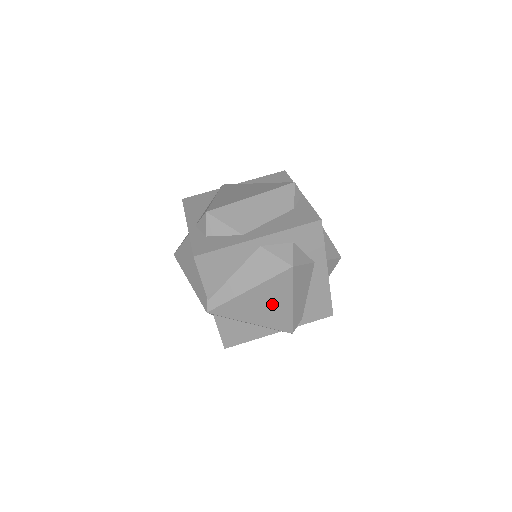
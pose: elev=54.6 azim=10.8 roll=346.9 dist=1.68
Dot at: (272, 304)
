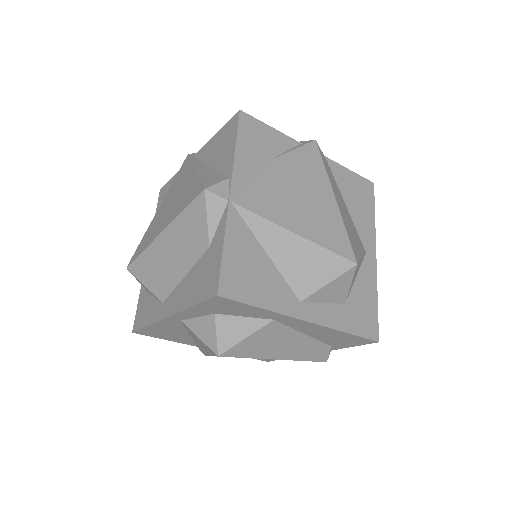
Dot at: occluded
